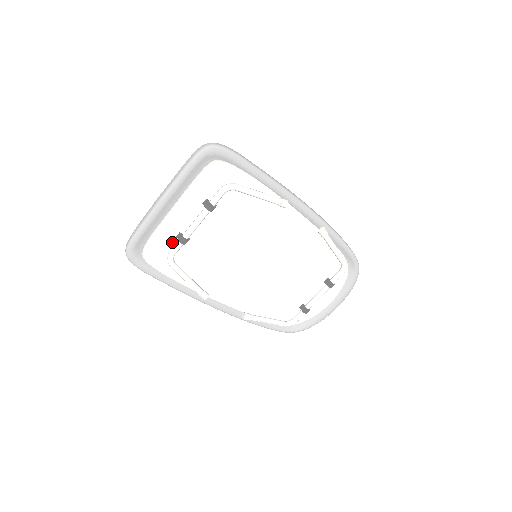
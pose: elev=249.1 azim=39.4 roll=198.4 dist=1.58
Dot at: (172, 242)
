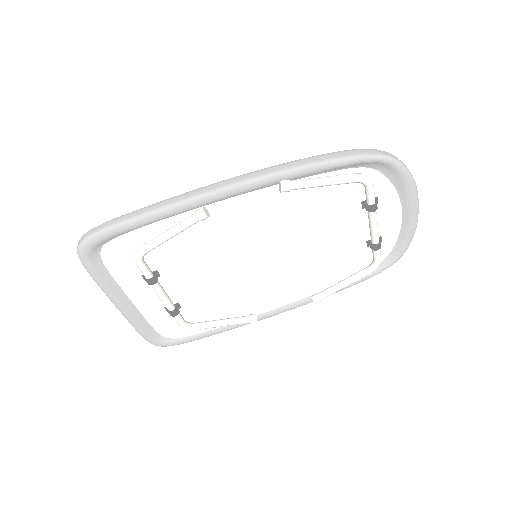
Dot at: (171, 316)
